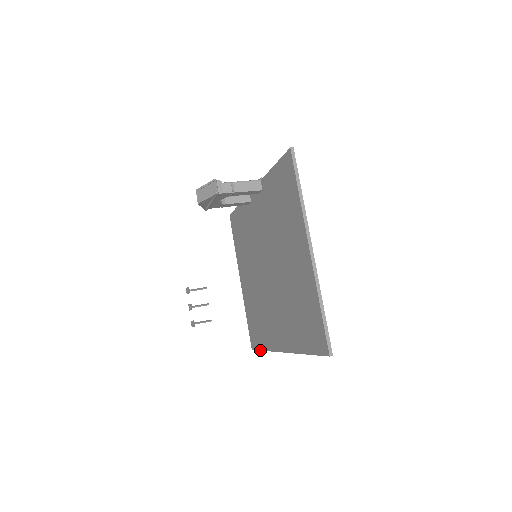
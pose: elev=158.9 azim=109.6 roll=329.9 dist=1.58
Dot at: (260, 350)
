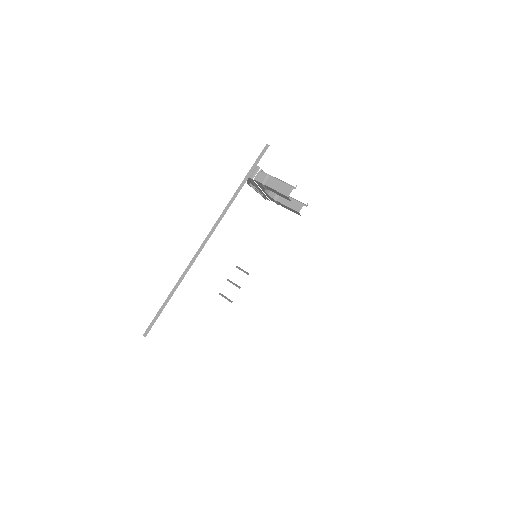
Dot at: occluded
